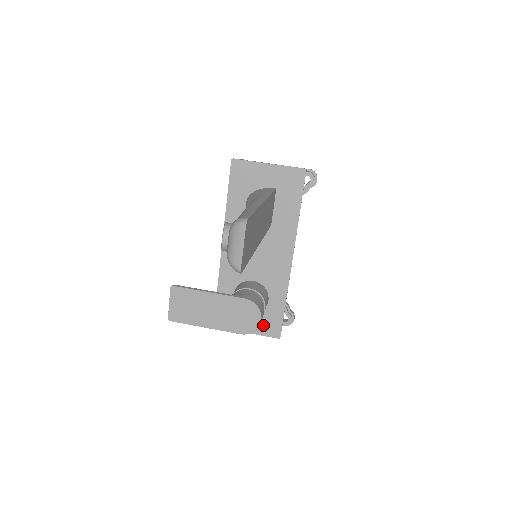
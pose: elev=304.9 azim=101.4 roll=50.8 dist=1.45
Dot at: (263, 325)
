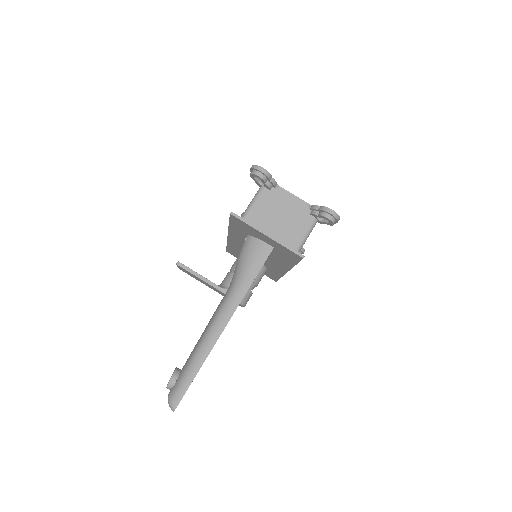
Dot at: occluded
